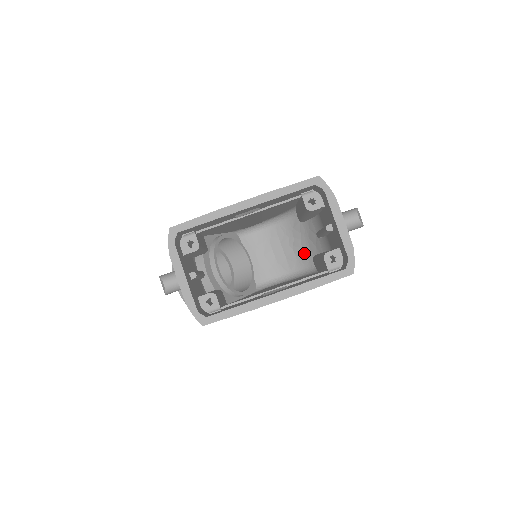
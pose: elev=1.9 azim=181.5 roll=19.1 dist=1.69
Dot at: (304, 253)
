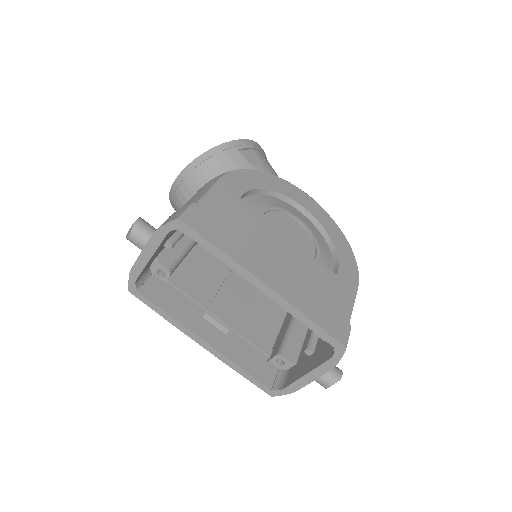
Dot at: occluded
